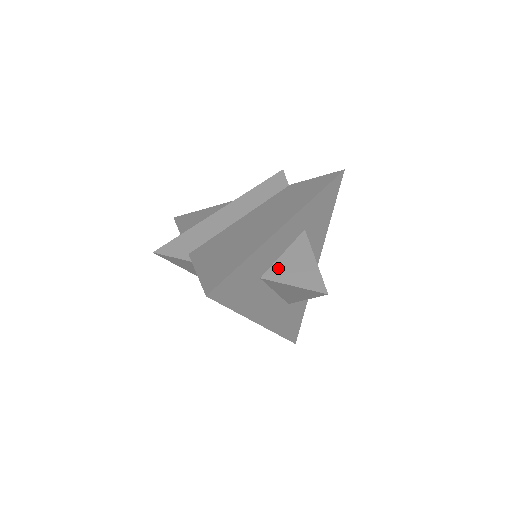
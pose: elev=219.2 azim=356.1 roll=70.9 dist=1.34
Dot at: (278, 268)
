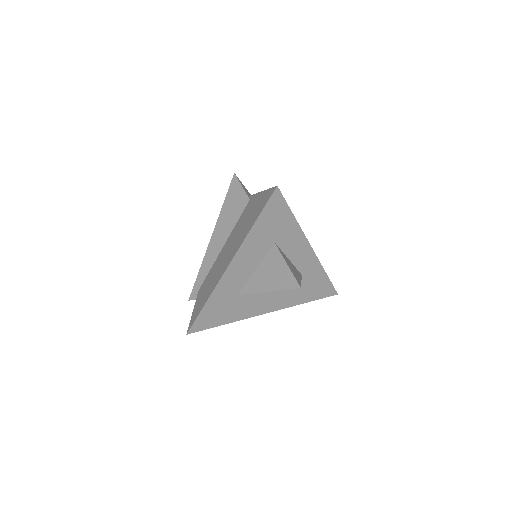
Dot at: (284, 255)
